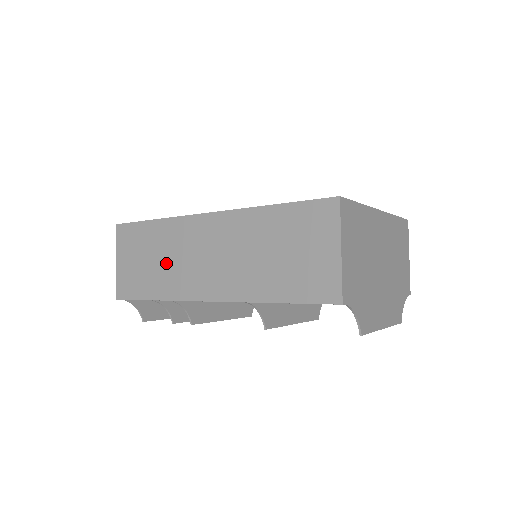
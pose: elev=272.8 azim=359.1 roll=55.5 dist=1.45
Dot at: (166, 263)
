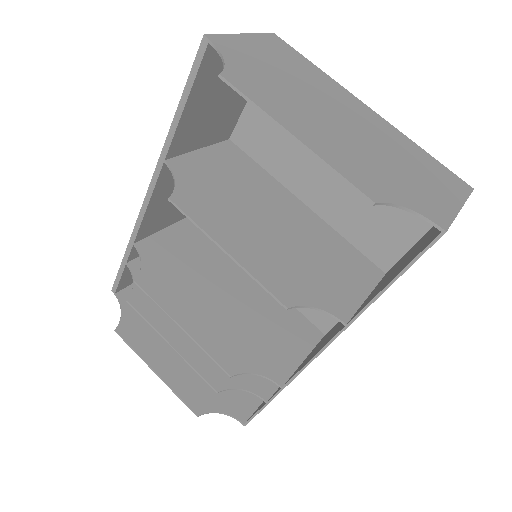
Dot at: occluded
